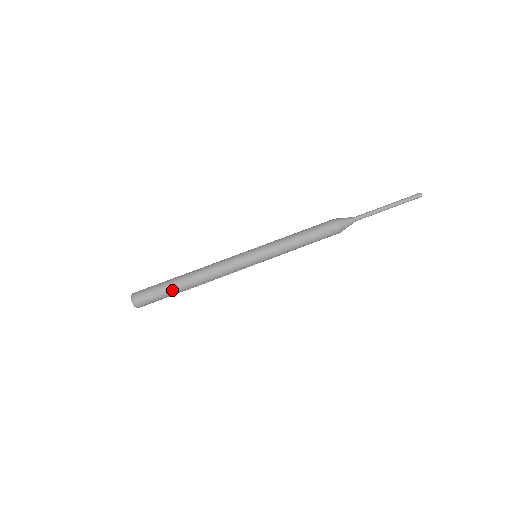
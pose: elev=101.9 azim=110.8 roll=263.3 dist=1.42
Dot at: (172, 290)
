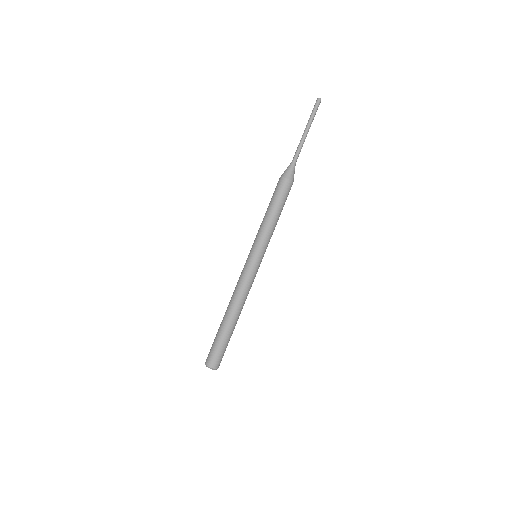
Dot at: (227, 335)
